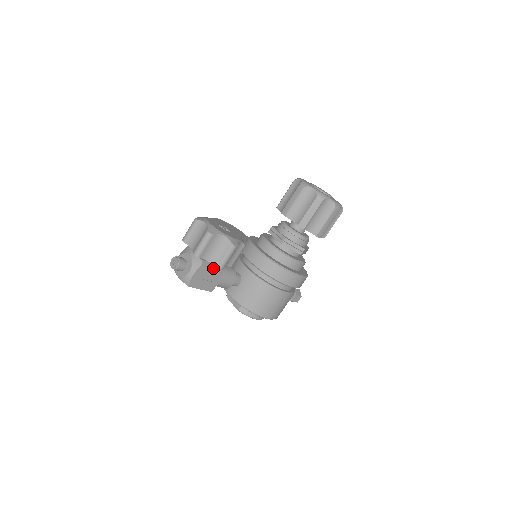
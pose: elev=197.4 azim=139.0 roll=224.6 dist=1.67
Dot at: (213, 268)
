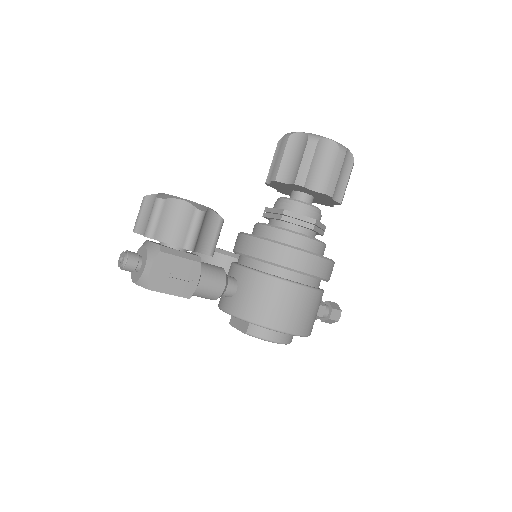
Dot at: (181, 257)
